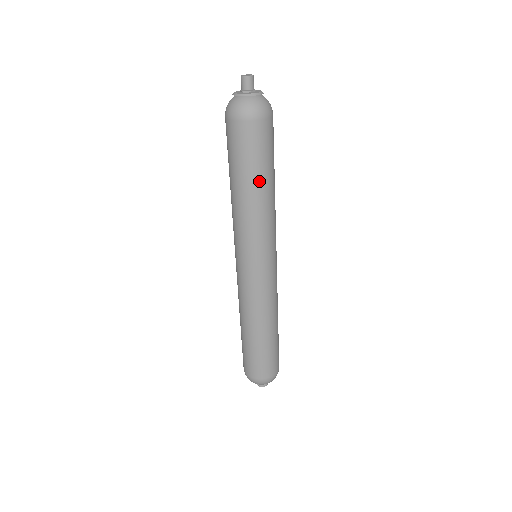
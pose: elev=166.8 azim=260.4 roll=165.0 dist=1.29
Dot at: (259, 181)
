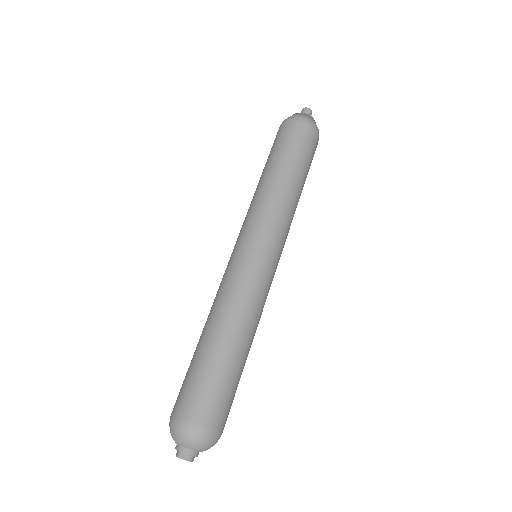
Dot at: (304, 180)
